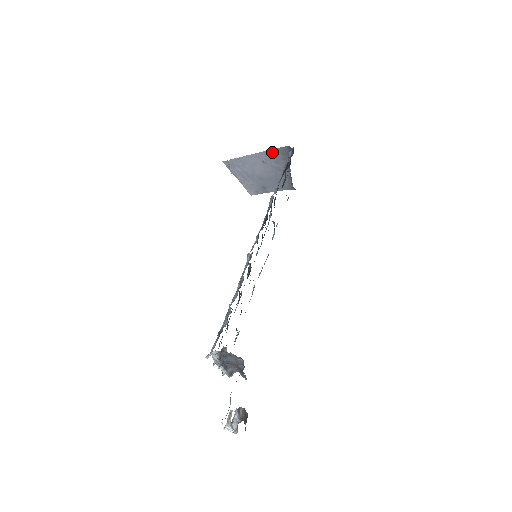
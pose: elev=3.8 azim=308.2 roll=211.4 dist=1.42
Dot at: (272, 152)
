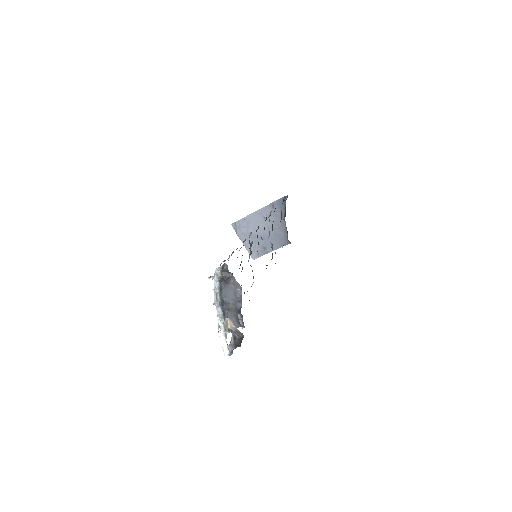
Dot at: (271, 206)
